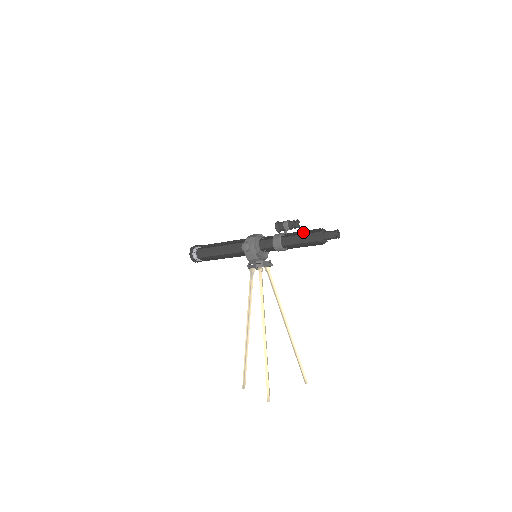
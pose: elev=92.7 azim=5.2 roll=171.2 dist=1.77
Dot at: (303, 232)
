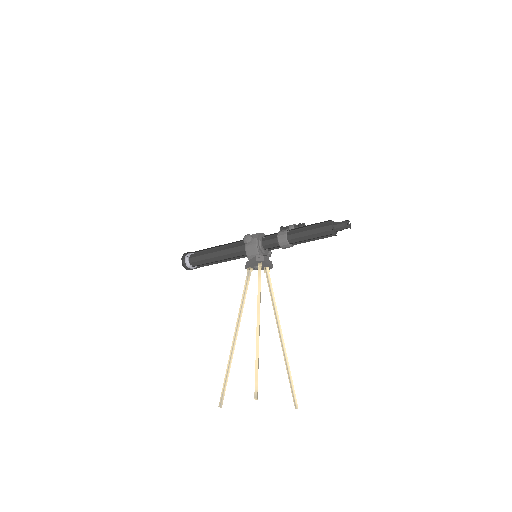
Dot at: occluded
